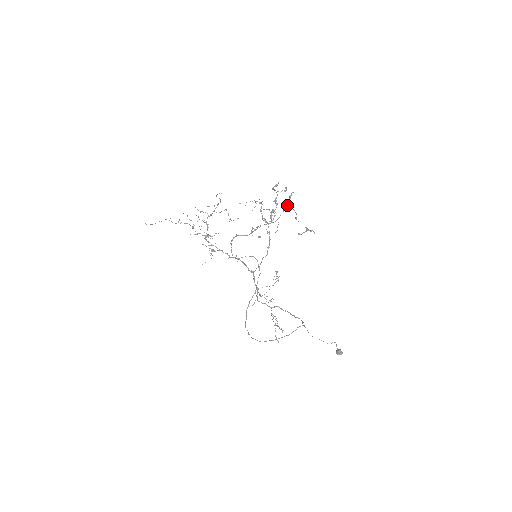
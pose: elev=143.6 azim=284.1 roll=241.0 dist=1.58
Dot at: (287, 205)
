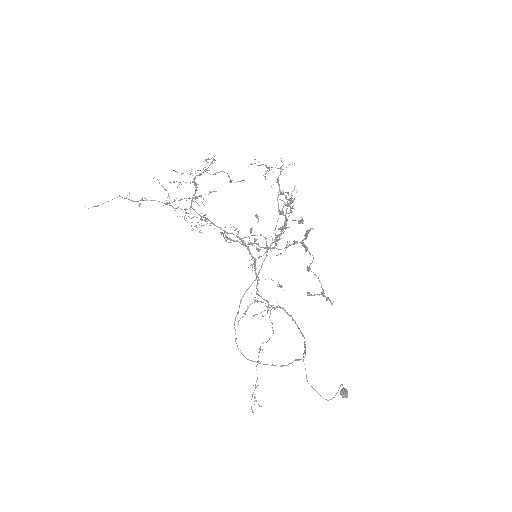
Dot at: (300, 242)
